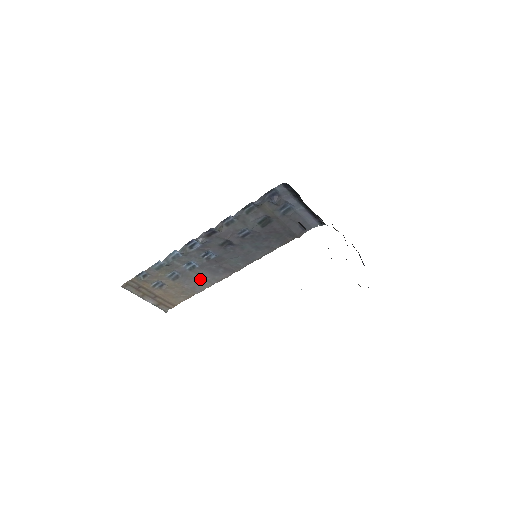
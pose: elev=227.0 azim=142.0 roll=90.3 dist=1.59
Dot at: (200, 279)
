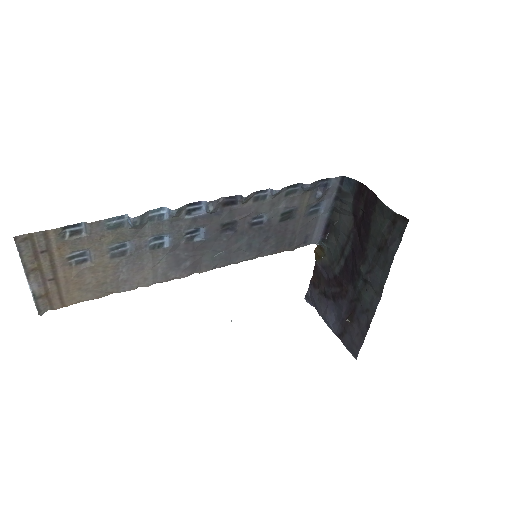
Dot at: (148, 269)
